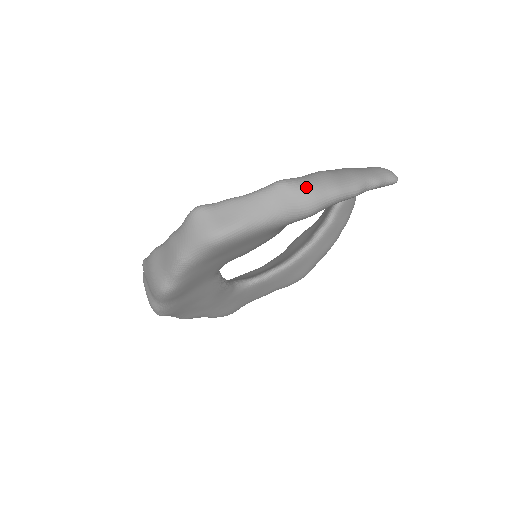
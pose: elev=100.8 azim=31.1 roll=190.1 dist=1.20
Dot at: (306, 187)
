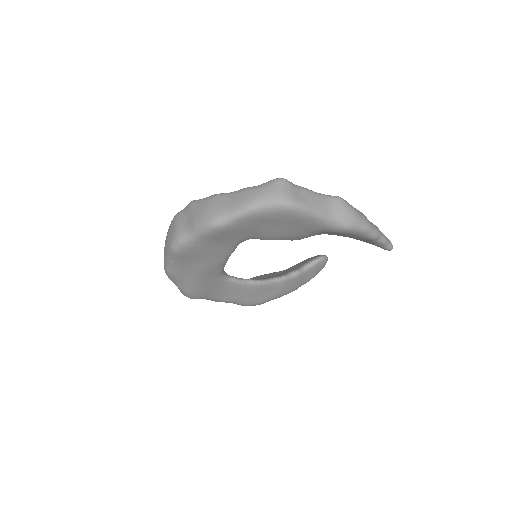
Dot at: (354, 210)
